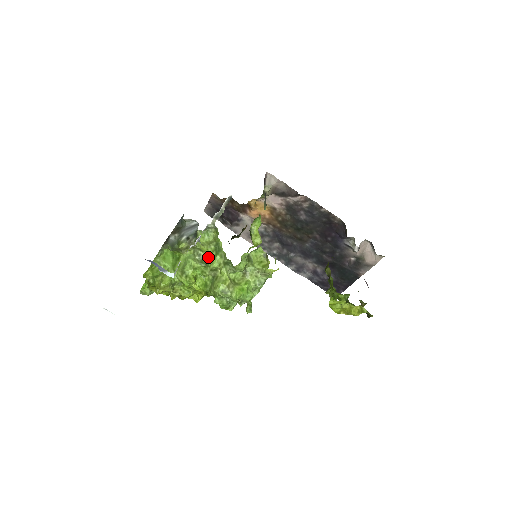
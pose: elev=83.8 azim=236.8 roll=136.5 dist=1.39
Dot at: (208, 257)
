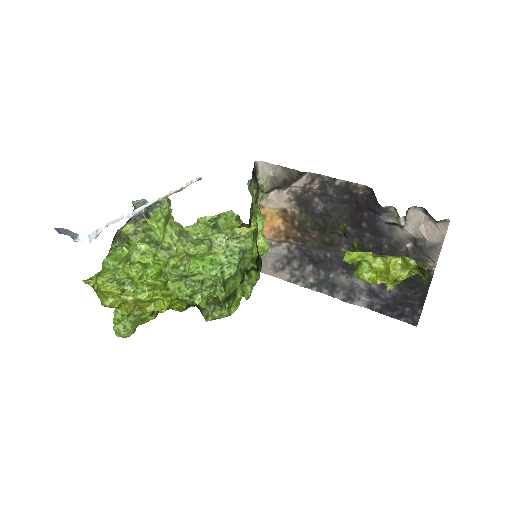
Dot at: (160, 236)
